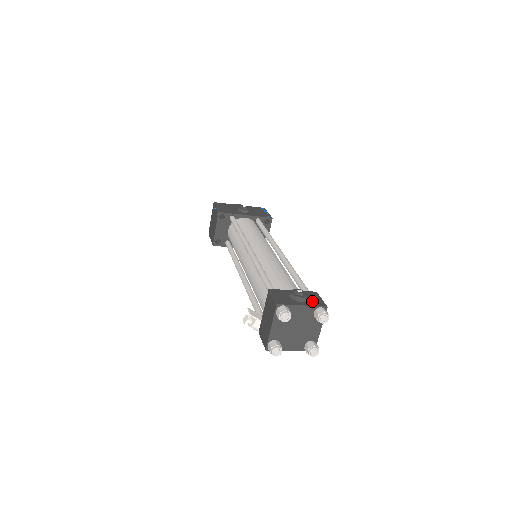
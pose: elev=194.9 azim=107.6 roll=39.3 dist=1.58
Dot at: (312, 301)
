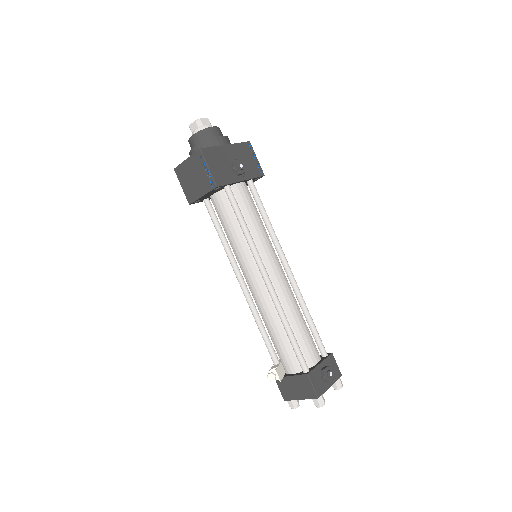
Dot at: (334, 374)
